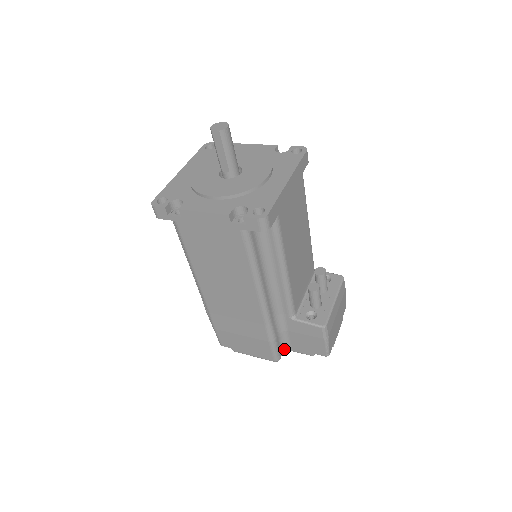
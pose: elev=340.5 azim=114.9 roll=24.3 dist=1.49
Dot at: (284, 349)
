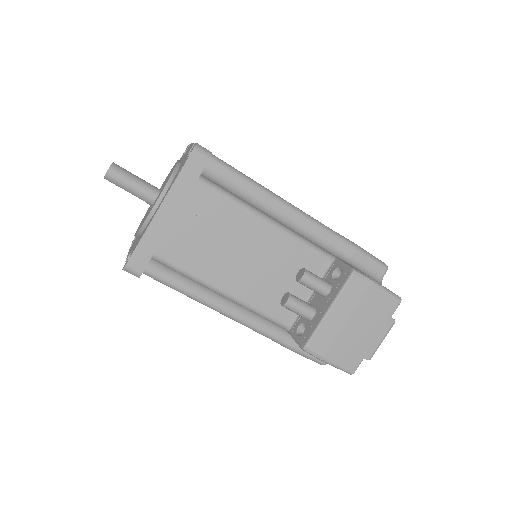
Dot at: occluded
